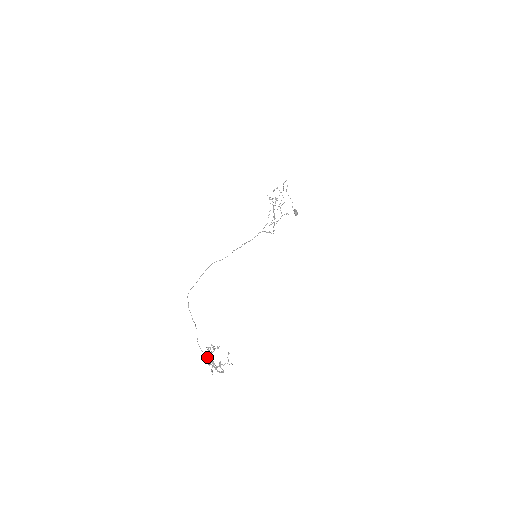
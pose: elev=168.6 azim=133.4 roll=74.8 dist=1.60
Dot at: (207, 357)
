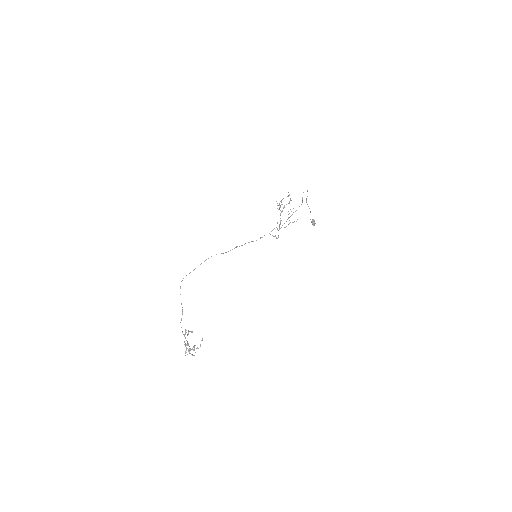
Dot at: occluded
